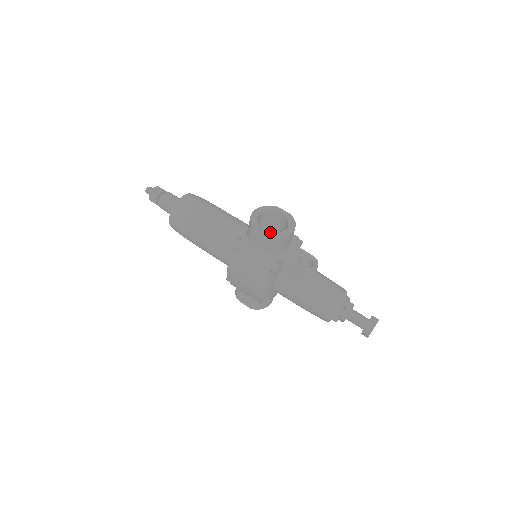
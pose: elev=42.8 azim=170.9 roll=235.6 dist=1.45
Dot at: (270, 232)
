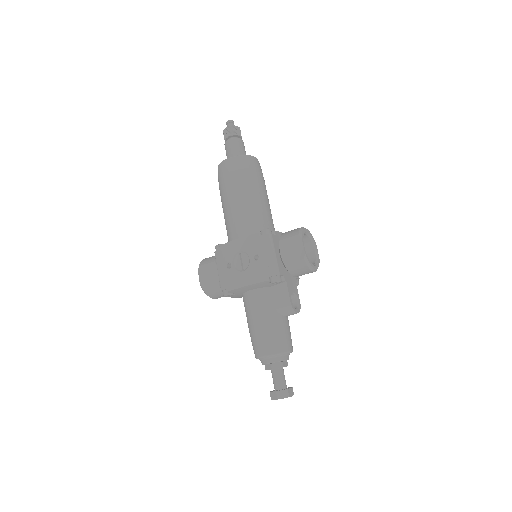
Dot at: occluded
